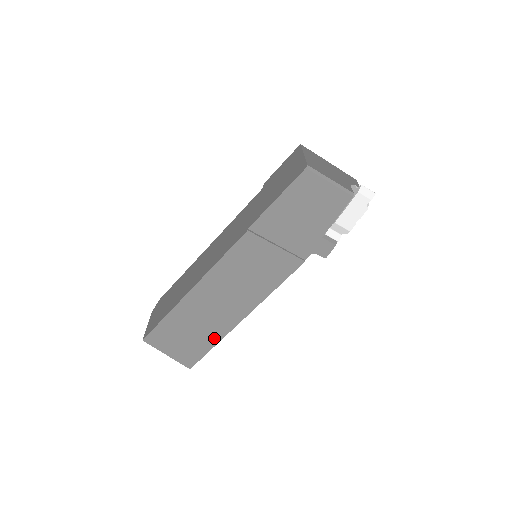
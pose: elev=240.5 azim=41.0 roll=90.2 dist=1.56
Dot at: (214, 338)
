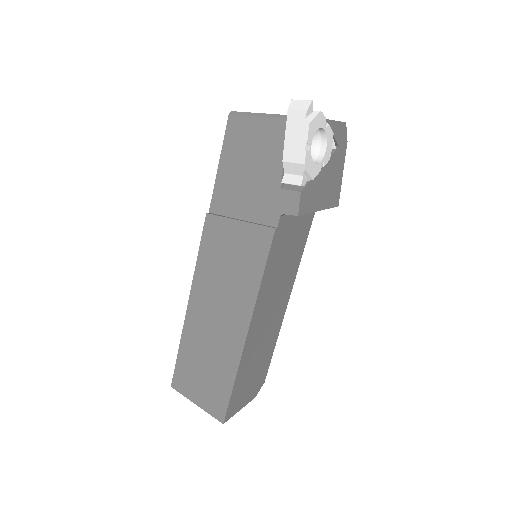
Dot at: (229, 371)
